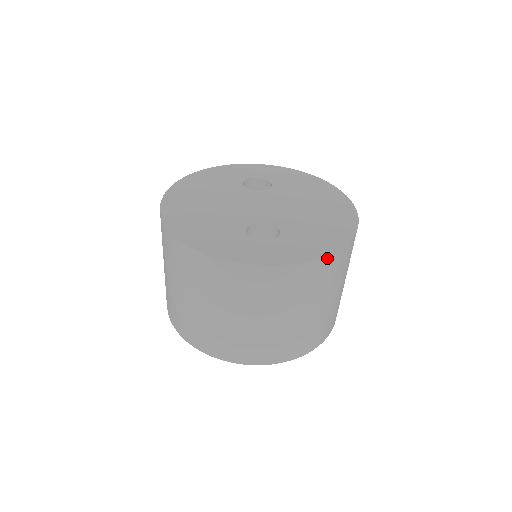
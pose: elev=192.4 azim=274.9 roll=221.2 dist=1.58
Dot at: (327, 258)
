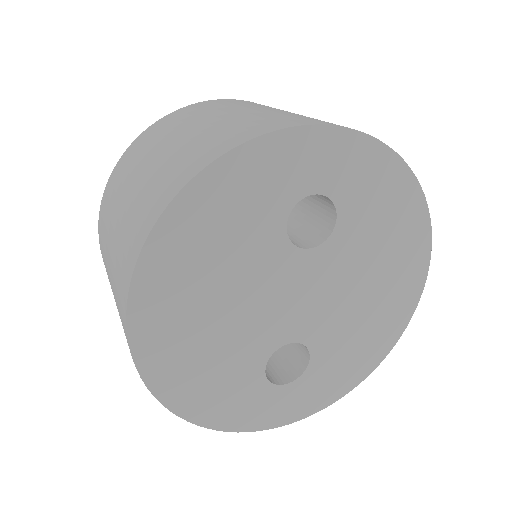
Dot at: (345, 390)
